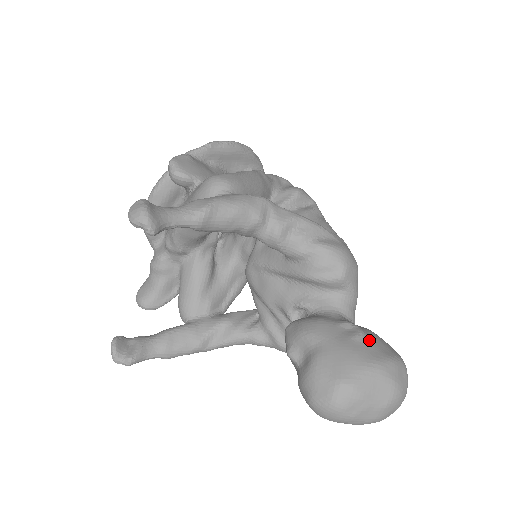
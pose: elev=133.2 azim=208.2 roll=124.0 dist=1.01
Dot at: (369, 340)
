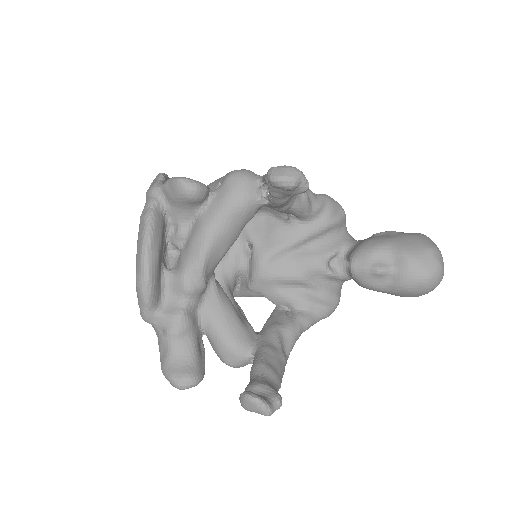
Dot at: occluded
